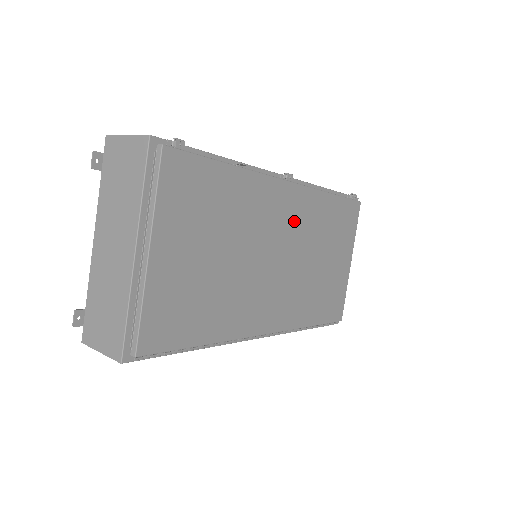
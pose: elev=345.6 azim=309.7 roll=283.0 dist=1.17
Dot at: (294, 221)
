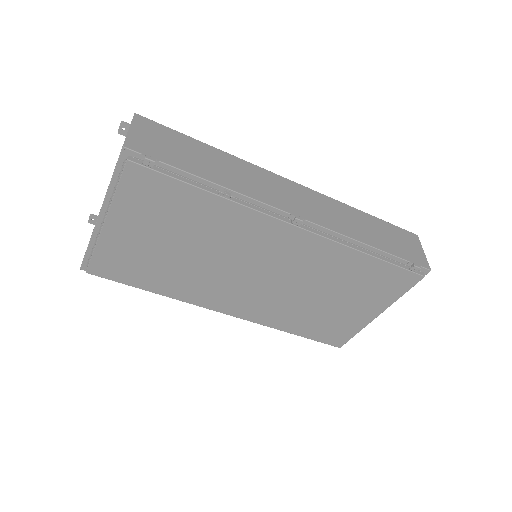
Dot at: (291, 256)
